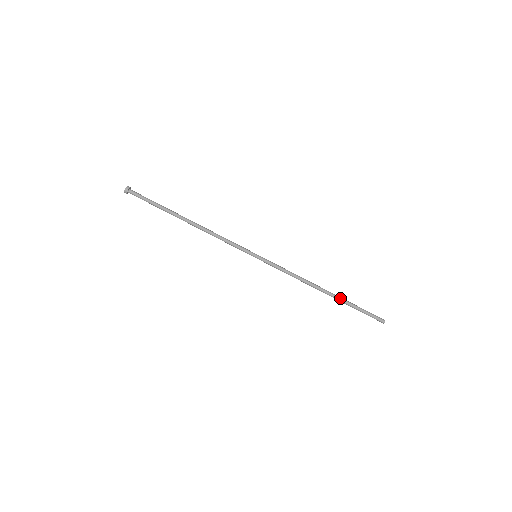
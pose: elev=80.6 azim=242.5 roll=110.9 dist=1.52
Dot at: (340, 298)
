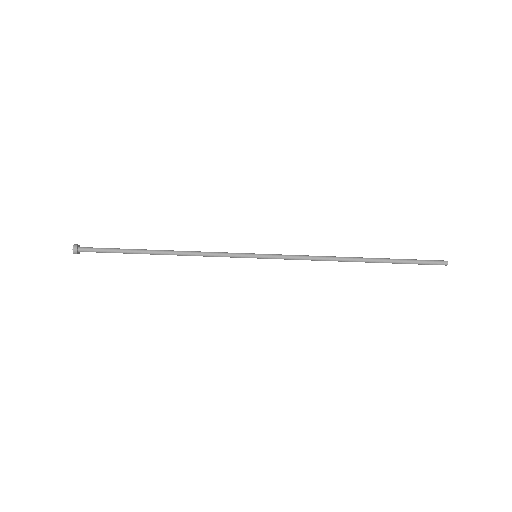
Dot at: (379, 260)
